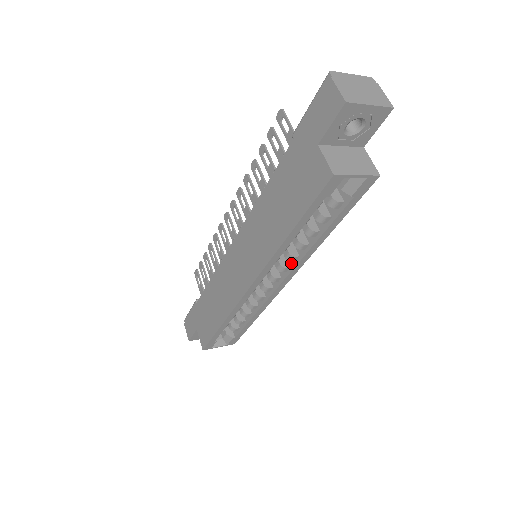
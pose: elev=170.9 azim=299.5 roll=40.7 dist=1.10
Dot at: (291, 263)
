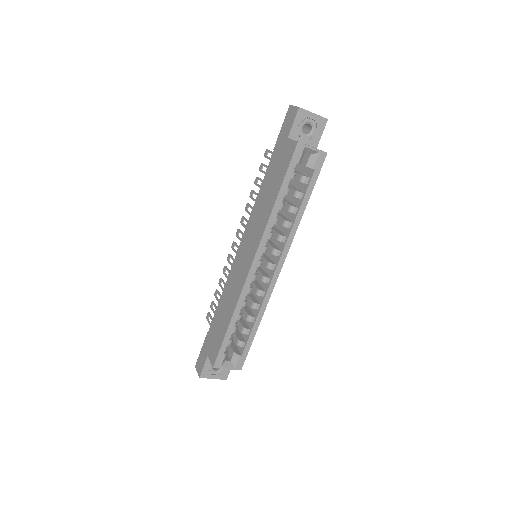
Dot at: (282, 247)
